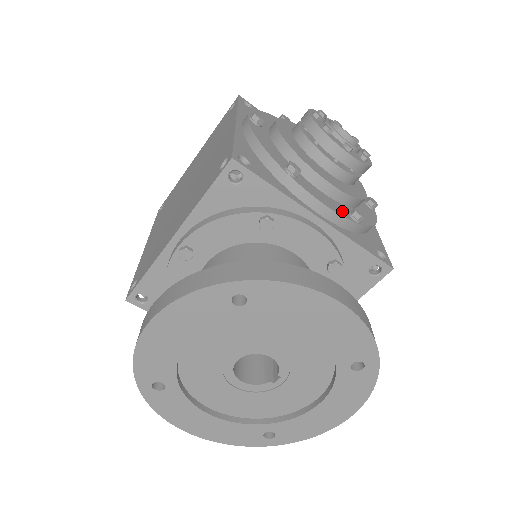
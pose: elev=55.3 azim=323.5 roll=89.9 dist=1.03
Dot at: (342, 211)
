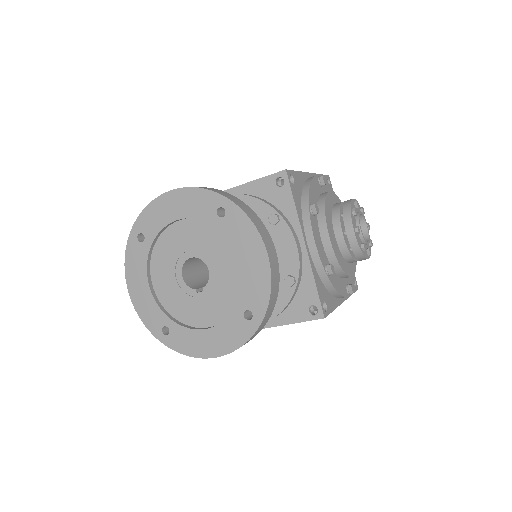
Dot at: (323, 257)
